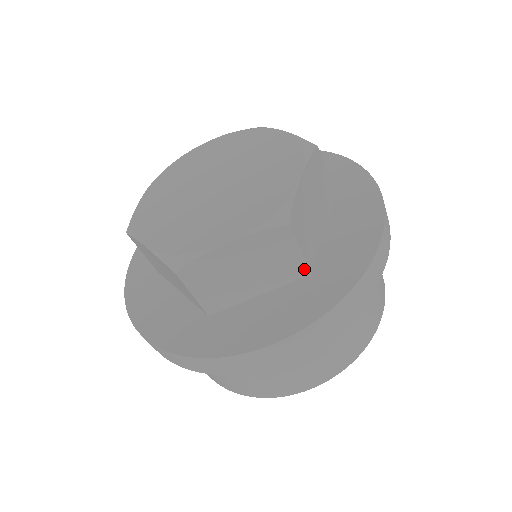
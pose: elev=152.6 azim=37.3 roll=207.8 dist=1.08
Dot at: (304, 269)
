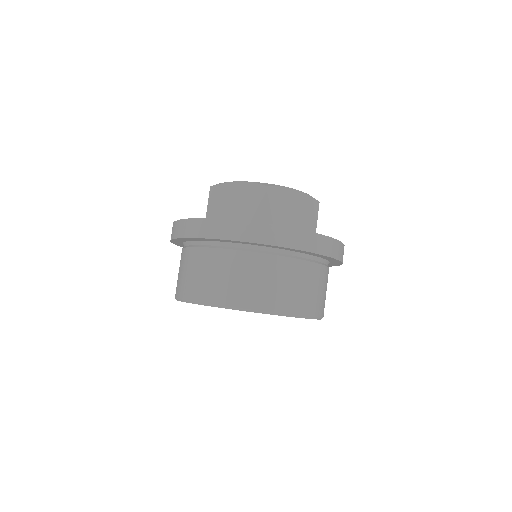
Dot at: (260, 222)
